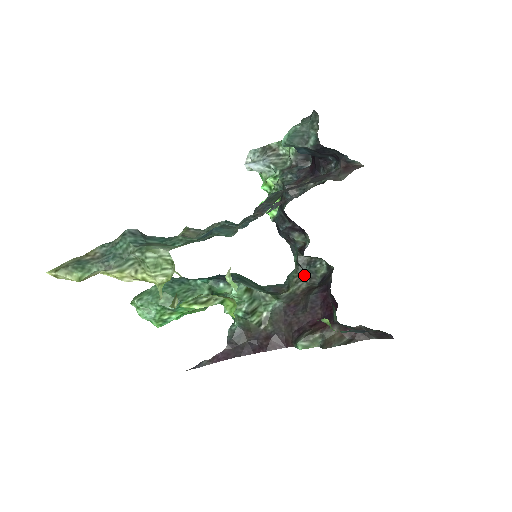
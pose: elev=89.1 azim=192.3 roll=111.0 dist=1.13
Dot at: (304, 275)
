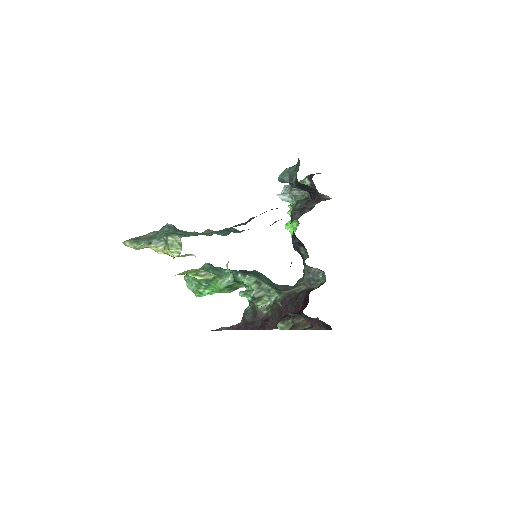
Dot at: (307, 281)
